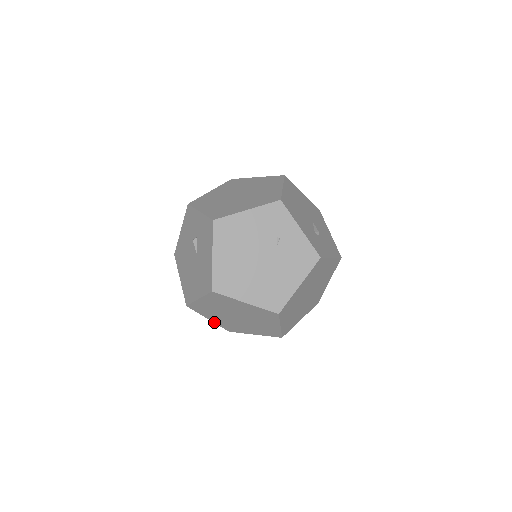
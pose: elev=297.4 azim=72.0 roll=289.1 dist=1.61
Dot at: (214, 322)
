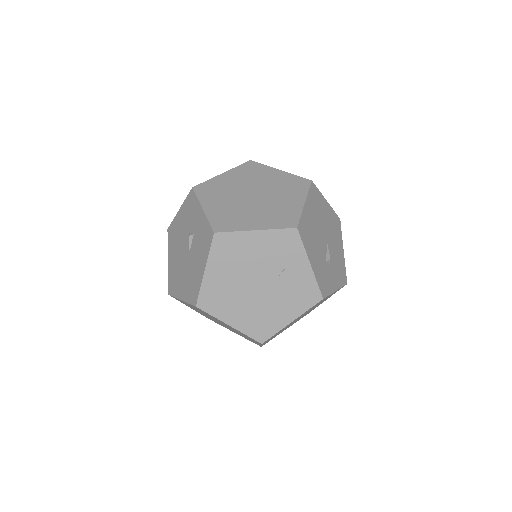
Dot at: occluded
